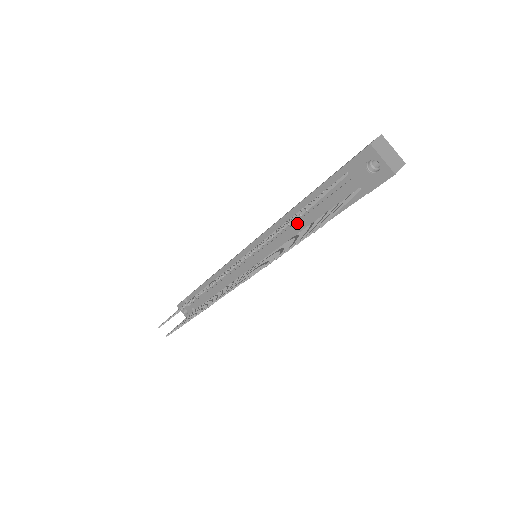
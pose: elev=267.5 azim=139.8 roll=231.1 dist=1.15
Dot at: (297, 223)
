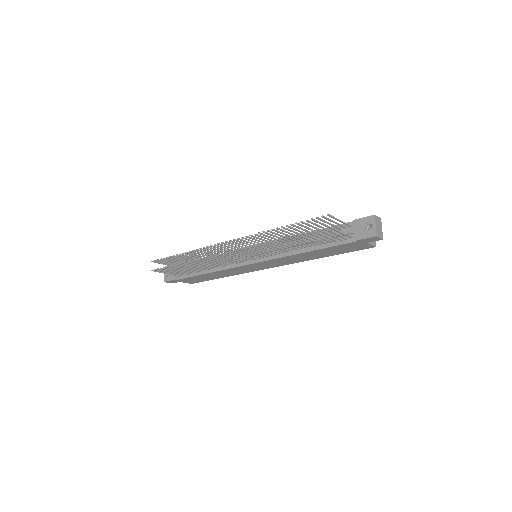
Dot at: occluded
